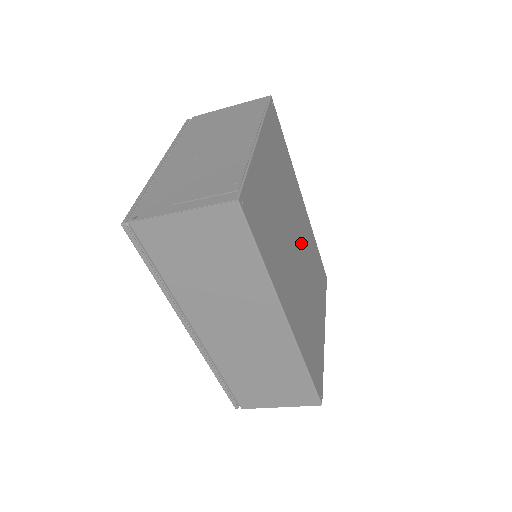
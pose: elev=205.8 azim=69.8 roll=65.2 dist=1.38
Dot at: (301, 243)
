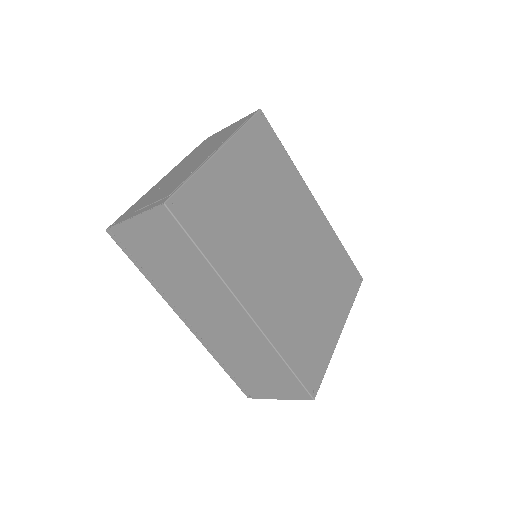
Dot at: (300, 243)
